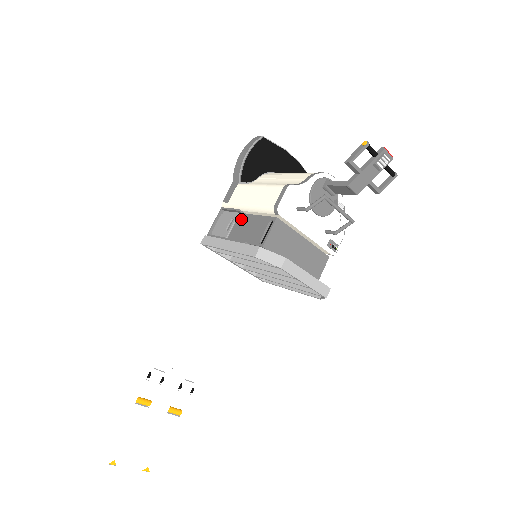
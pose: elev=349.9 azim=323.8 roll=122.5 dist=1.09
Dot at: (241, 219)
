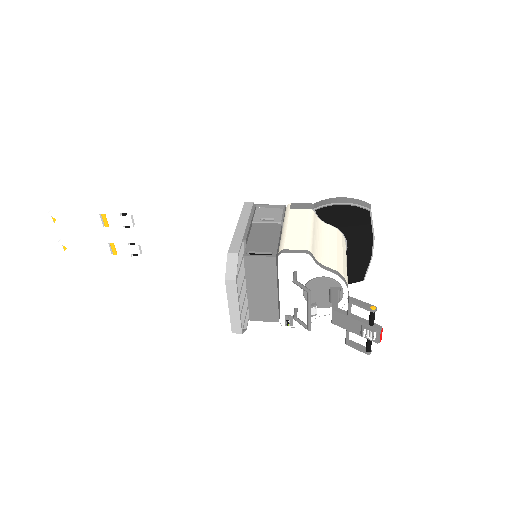
Dot at: (275, 227)
